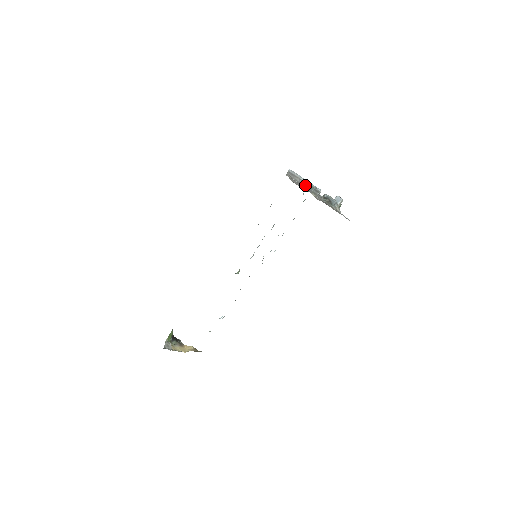
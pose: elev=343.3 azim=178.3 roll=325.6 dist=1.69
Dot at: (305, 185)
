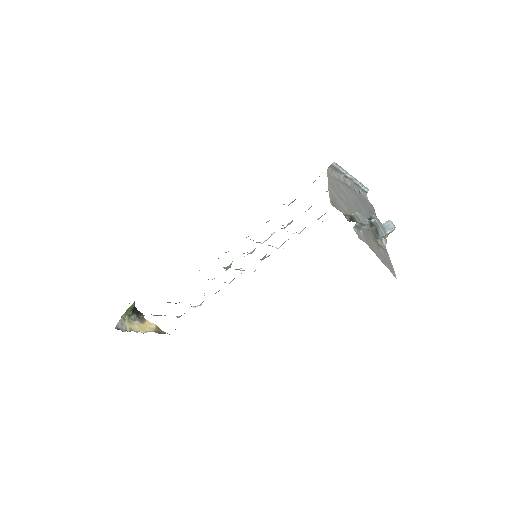
Dot at: (349, 184)
